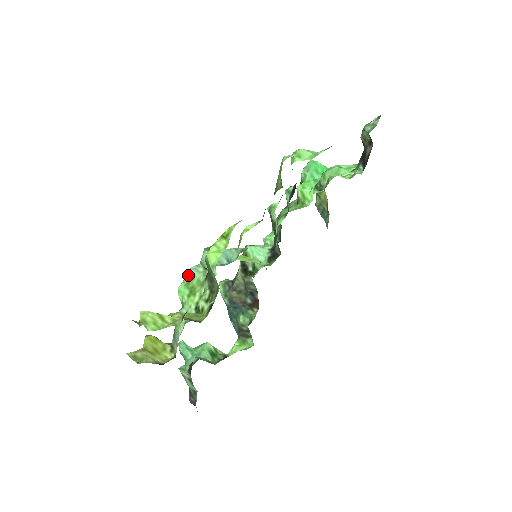
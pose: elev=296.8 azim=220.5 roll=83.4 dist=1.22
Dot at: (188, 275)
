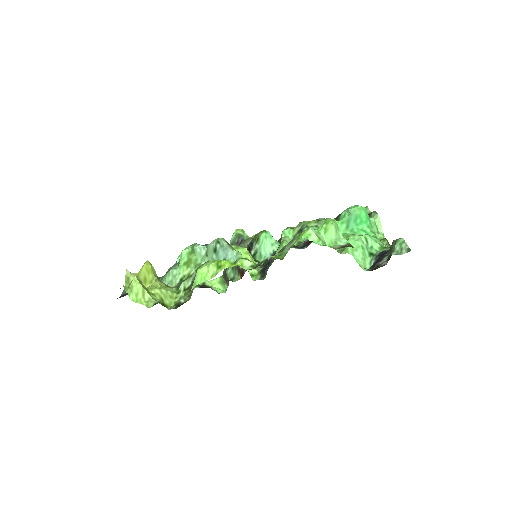
Dot at: (193, 249)
